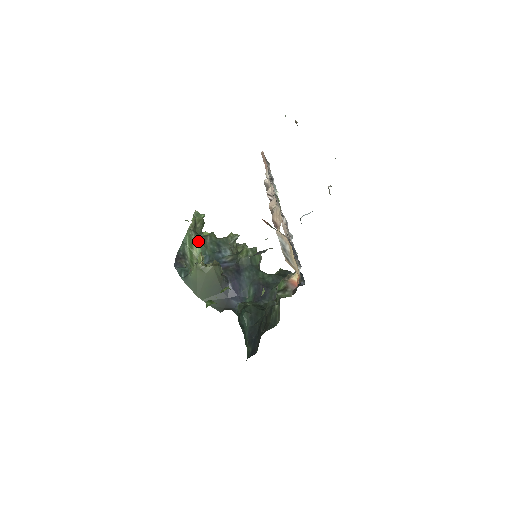
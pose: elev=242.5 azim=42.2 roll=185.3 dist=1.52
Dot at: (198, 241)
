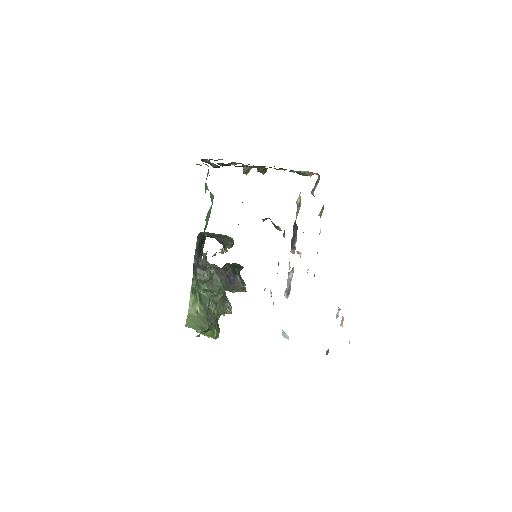
Dot at: occluded
